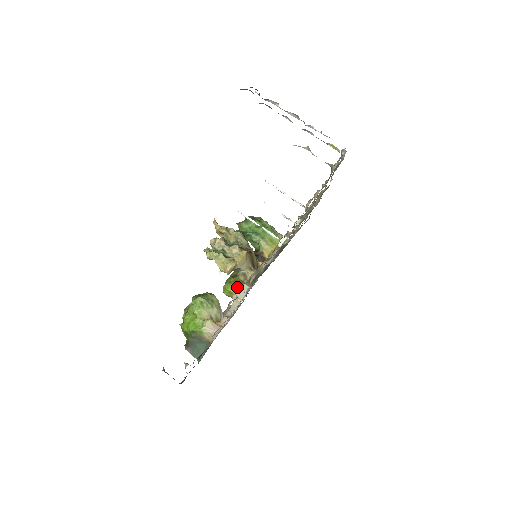
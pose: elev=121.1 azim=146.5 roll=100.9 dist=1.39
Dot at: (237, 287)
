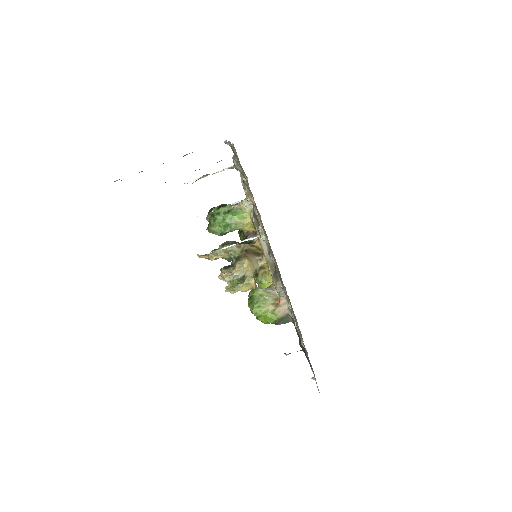
Dot at: (268, 281)
